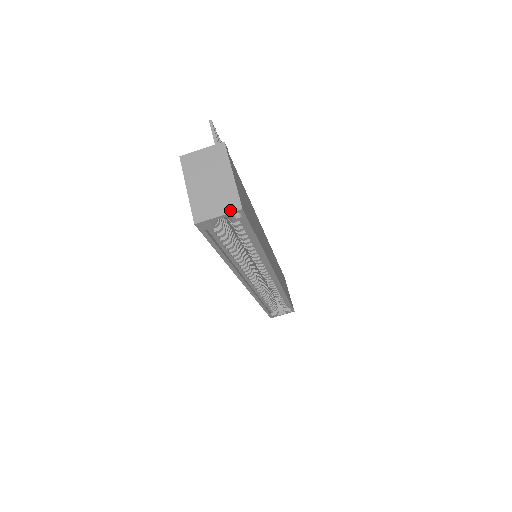
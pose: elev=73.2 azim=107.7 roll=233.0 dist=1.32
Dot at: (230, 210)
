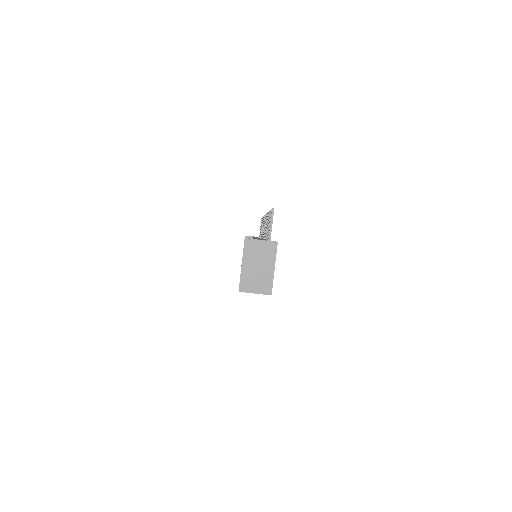
Dot at: (264, 293)
